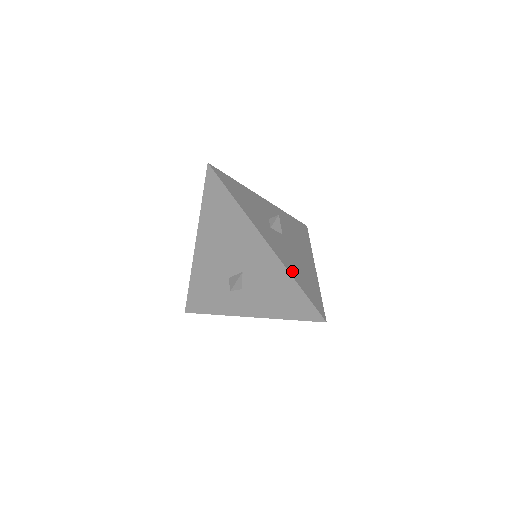
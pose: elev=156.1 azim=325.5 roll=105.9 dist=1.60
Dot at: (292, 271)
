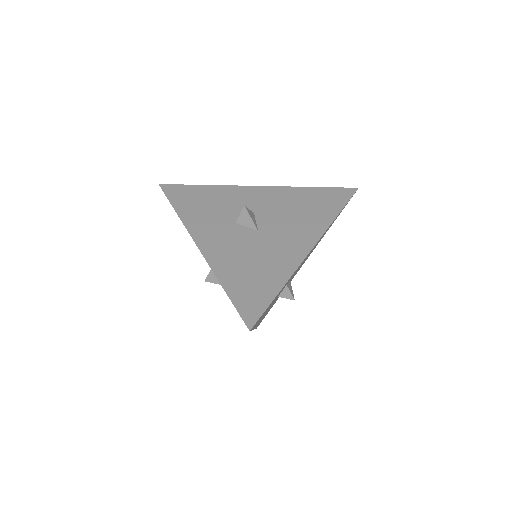
Dot at: occluded
